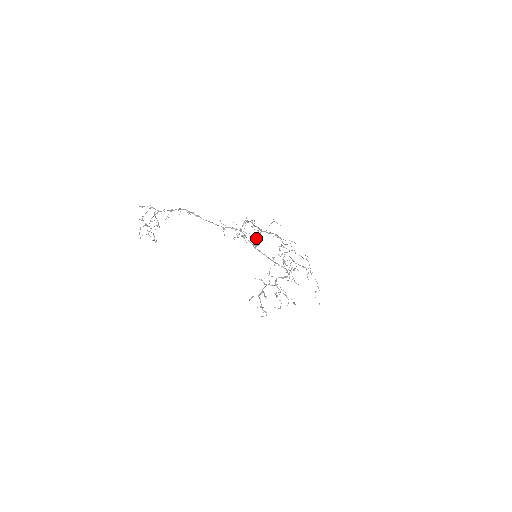
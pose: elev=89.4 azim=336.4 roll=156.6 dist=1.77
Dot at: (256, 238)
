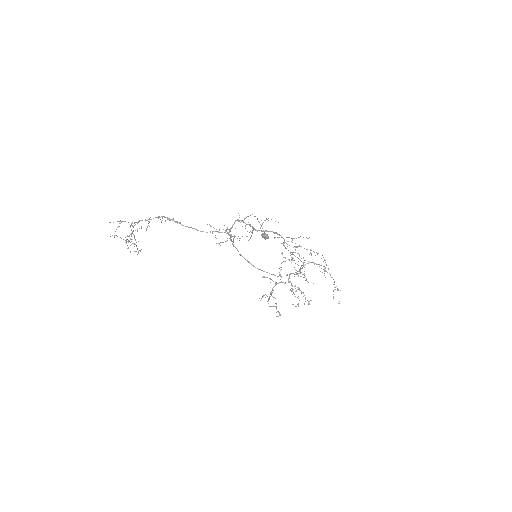
Dot at: occluded
